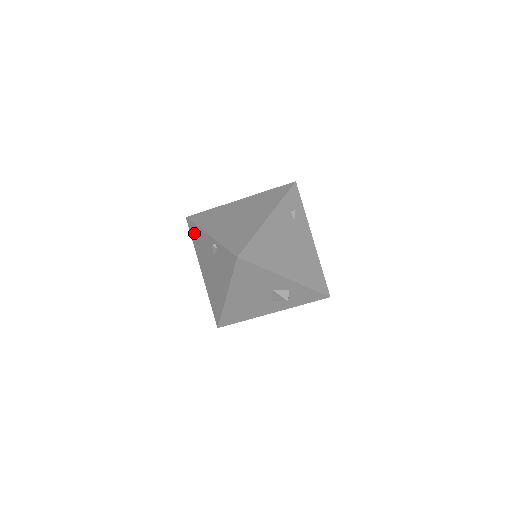
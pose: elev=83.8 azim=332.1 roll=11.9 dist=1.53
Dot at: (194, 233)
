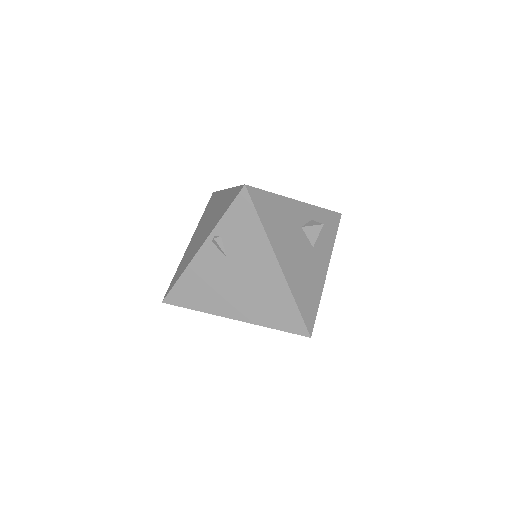
Dot at: (185, 293)
